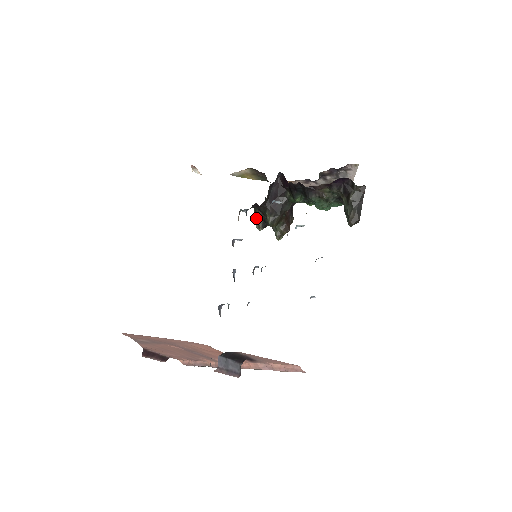
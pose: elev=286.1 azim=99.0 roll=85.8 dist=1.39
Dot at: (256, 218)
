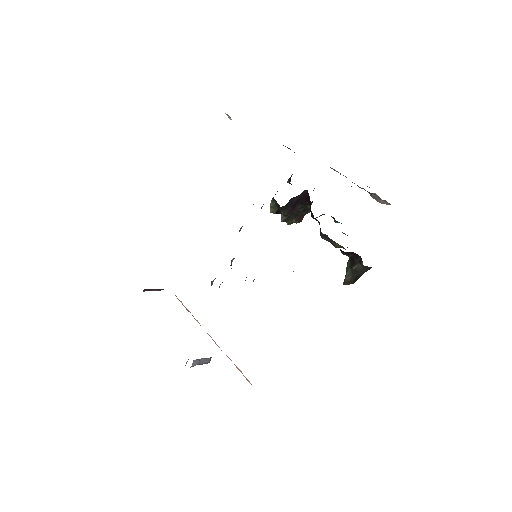
Dot at: (272, 204)
